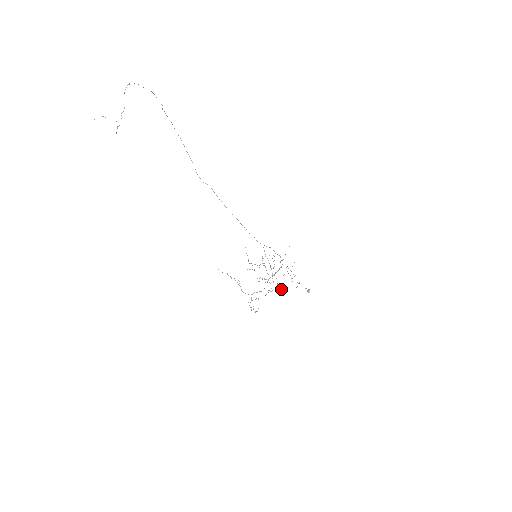
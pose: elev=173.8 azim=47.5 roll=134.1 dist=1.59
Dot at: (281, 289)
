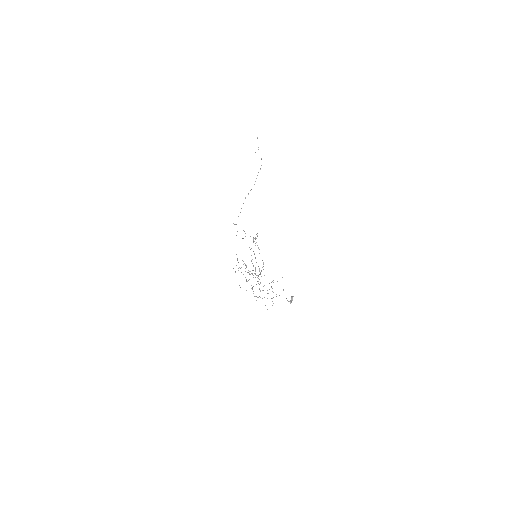
Dot at: occluded
